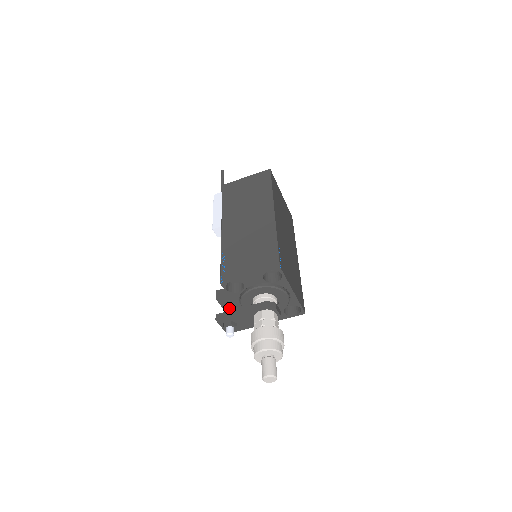
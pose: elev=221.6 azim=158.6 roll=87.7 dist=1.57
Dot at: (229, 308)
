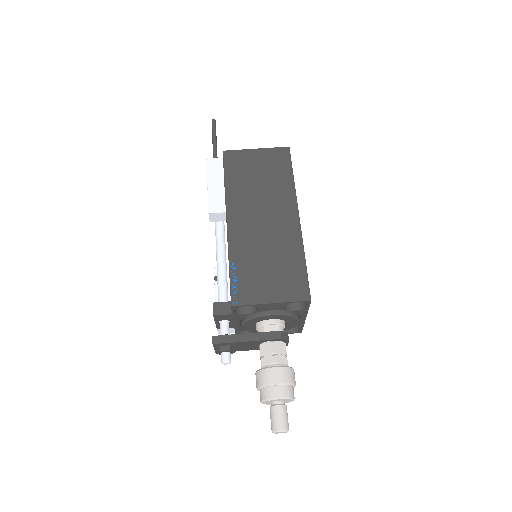
Dot at: (225, 325)
